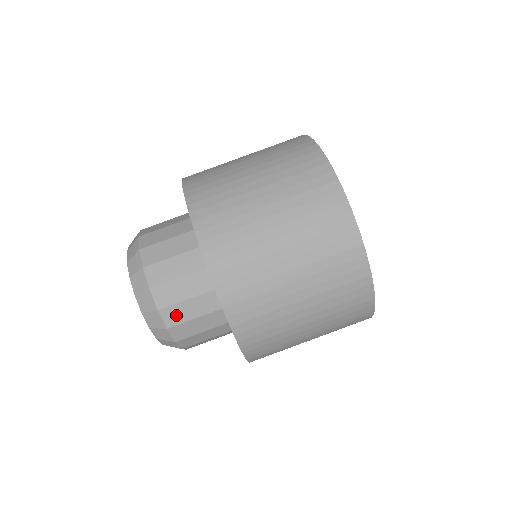
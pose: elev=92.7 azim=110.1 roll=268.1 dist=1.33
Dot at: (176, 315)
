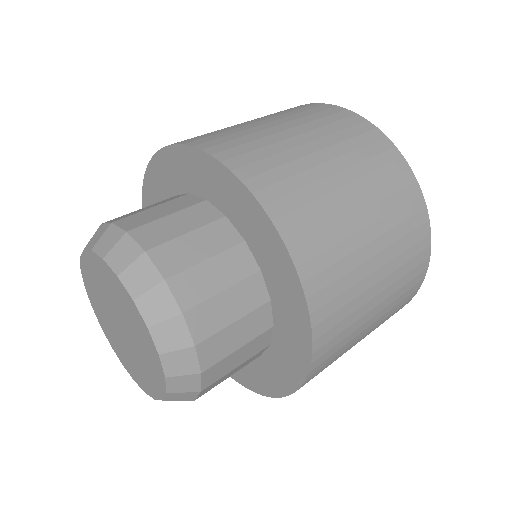
Dot at: (156, 234)
